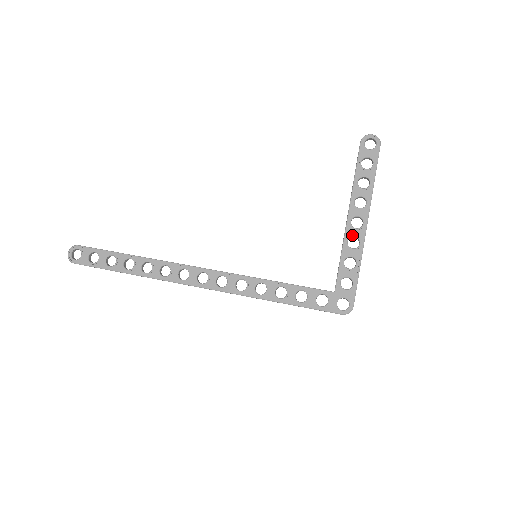
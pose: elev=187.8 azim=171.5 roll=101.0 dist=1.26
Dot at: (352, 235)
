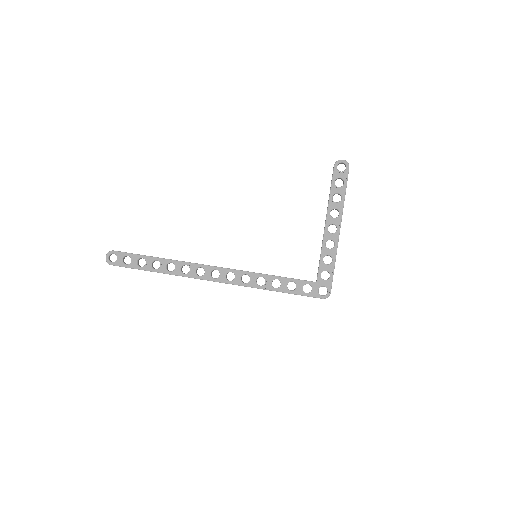
Dot at: (329, 239)
